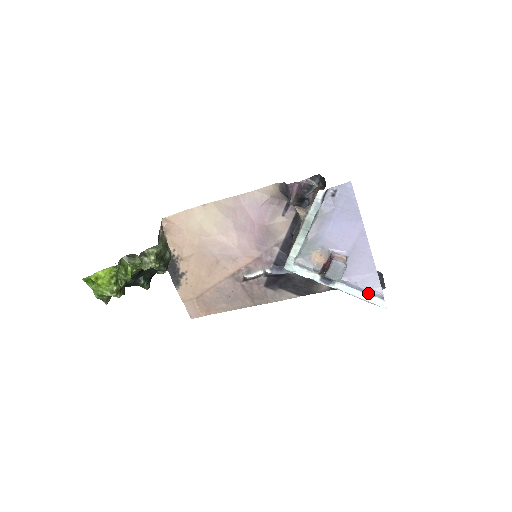
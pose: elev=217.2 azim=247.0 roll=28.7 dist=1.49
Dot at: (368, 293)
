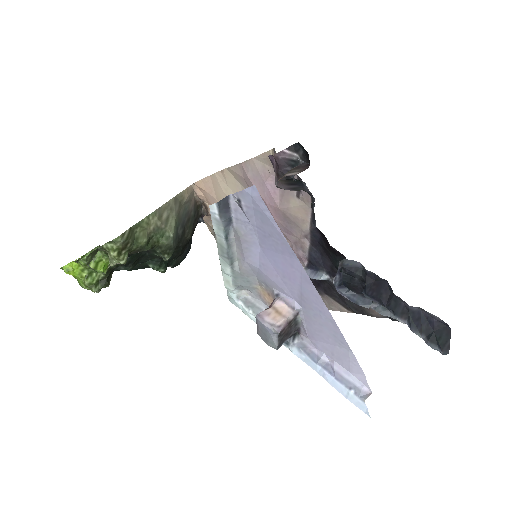
Dot at: (338, 379)
